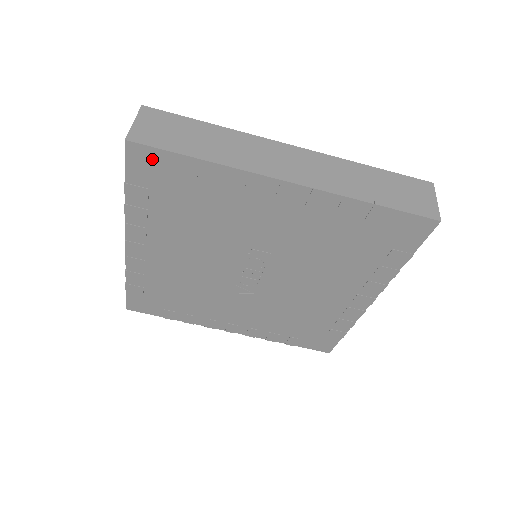
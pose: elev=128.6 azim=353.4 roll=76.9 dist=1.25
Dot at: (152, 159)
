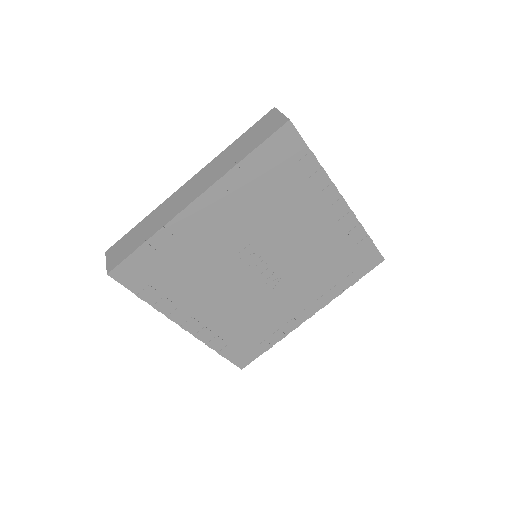
Dot at: (129, 268)
